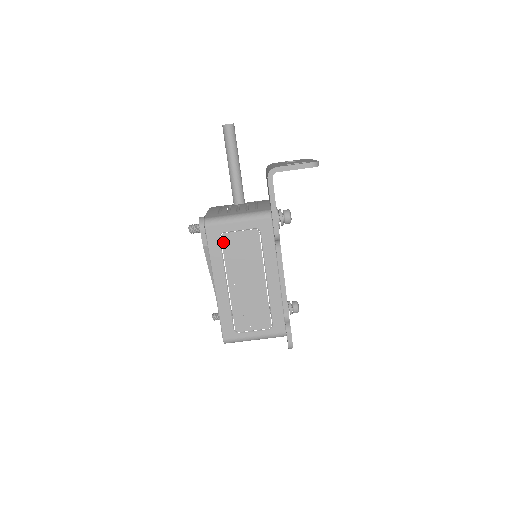
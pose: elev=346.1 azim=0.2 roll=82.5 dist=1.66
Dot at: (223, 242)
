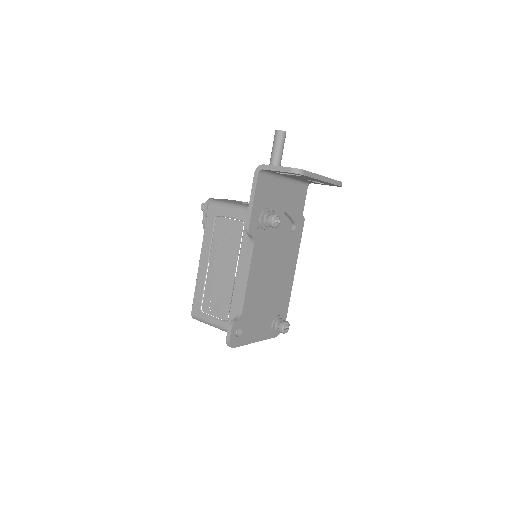
Dot at: (216, 224)
